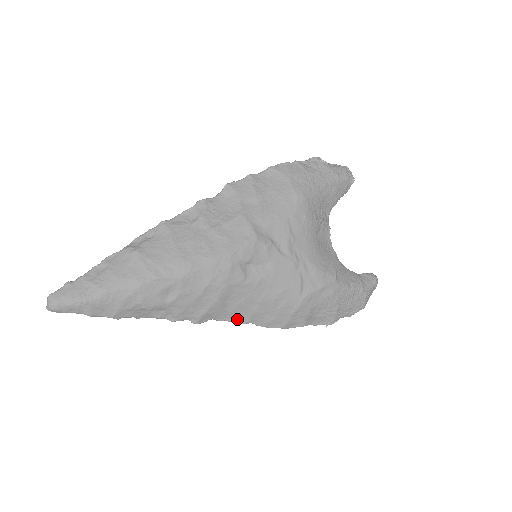
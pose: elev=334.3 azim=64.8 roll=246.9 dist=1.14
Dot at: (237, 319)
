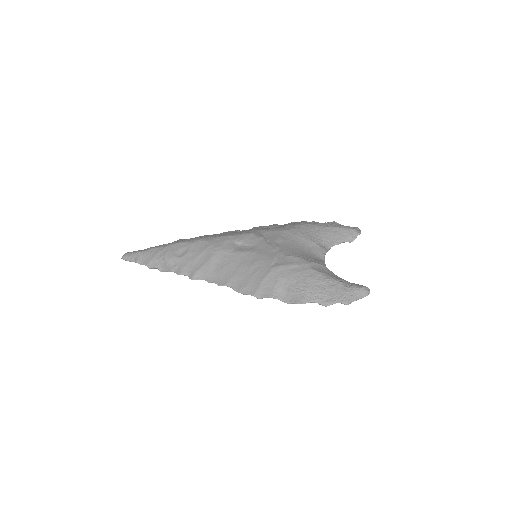
Dot at: (220, 281)
